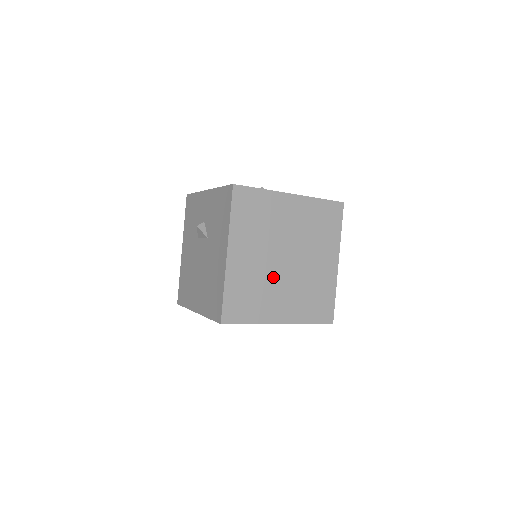
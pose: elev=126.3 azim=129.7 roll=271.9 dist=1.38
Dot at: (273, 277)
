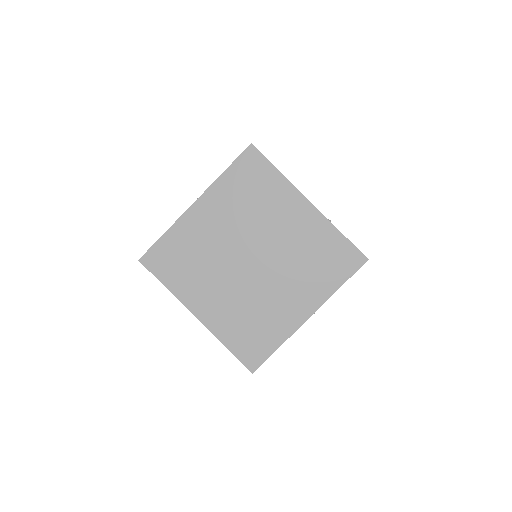
Dot at: (256, 288)
